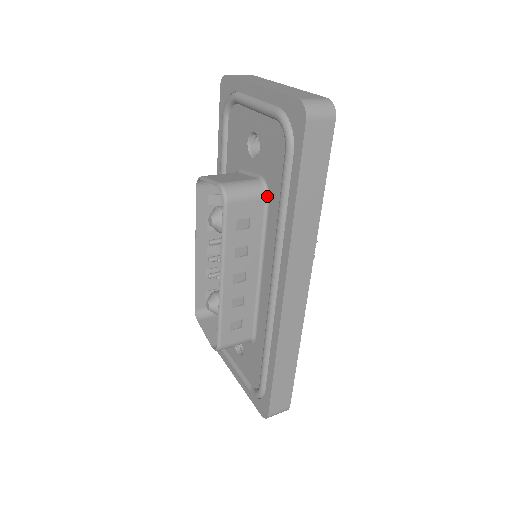
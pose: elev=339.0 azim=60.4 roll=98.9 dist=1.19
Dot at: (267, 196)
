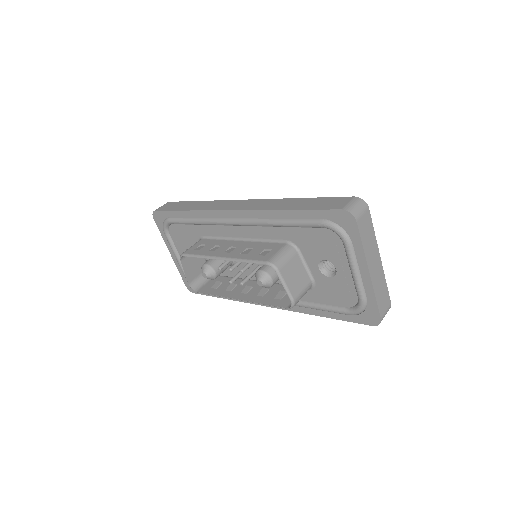
Dot at: occluded
